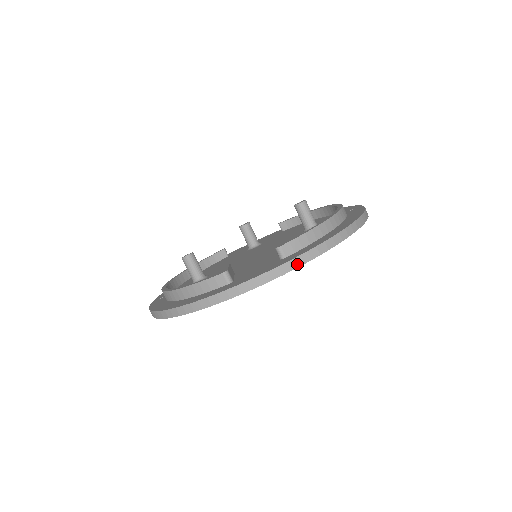
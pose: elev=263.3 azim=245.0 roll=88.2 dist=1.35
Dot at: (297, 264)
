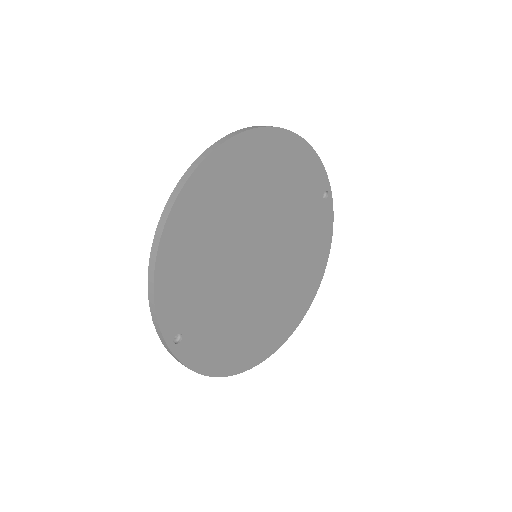
Dot at: (247, 129)
